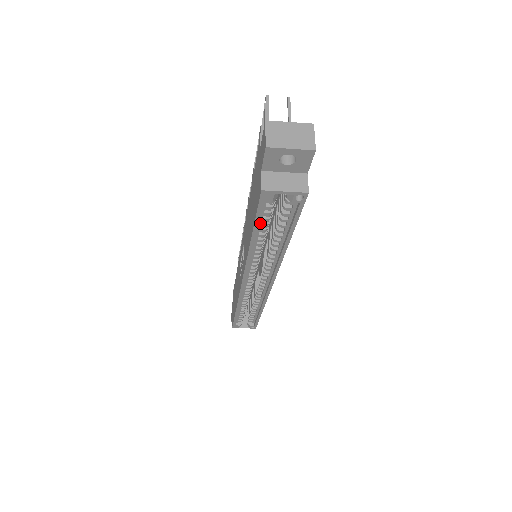
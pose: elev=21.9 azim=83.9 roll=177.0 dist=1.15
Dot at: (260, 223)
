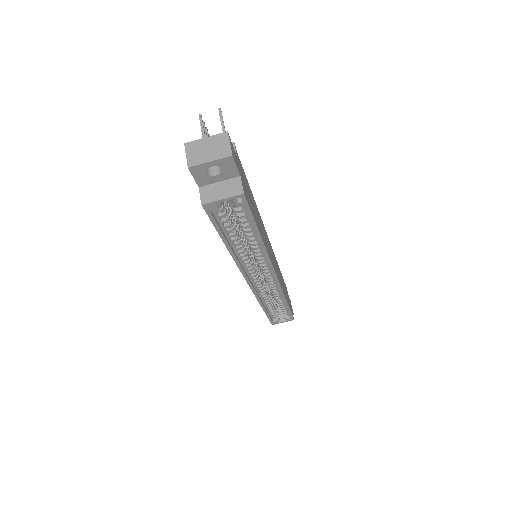
Dot at: (225, 230)
